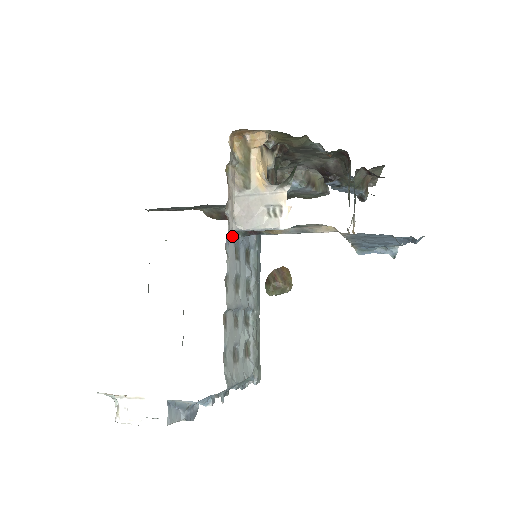
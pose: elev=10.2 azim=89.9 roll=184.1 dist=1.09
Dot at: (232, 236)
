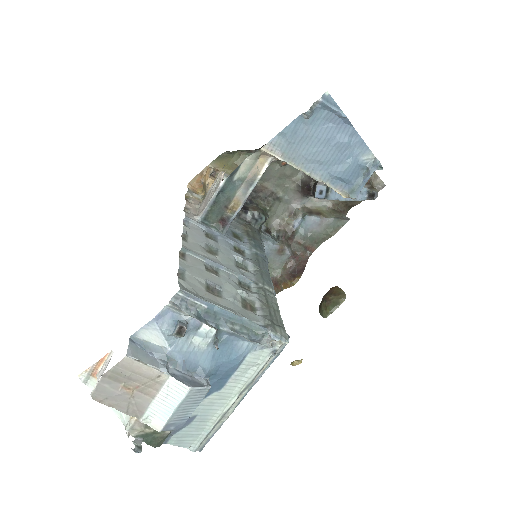
Dot at: (193, 220)
